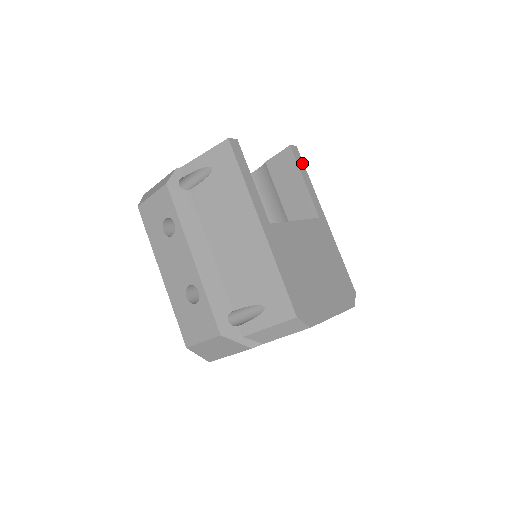
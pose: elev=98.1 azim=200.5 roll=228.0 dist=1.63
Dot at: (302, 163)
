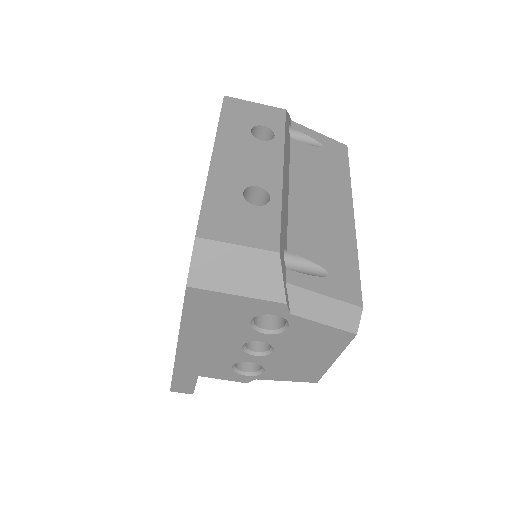
Dot at: occluded
